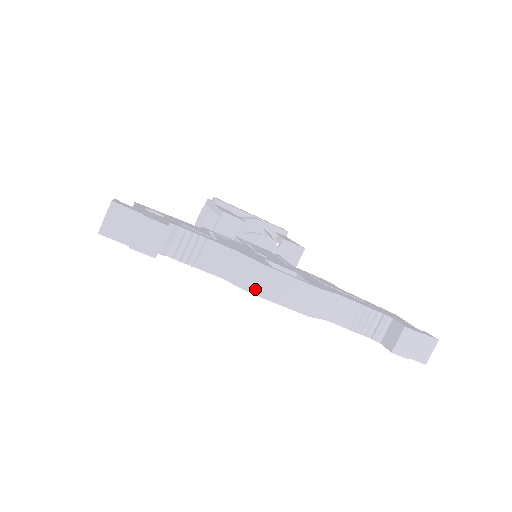
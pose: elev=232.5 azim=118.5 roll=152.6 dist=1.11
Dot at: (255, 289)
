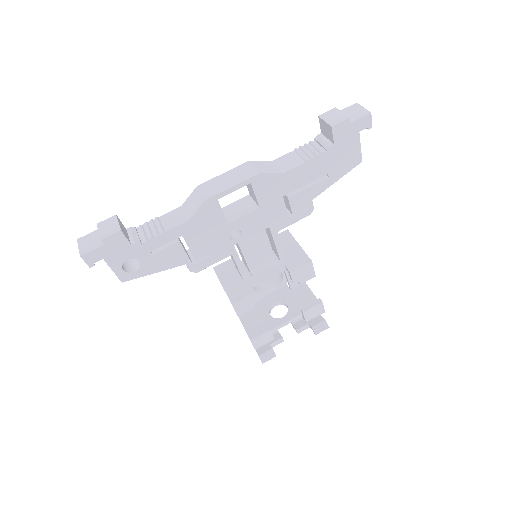
Dot at: (207, 196)
